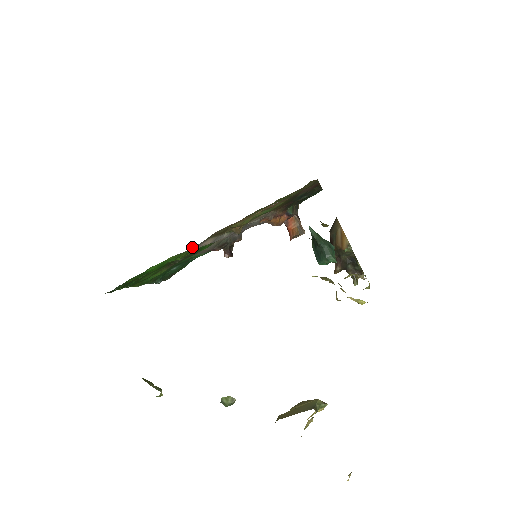
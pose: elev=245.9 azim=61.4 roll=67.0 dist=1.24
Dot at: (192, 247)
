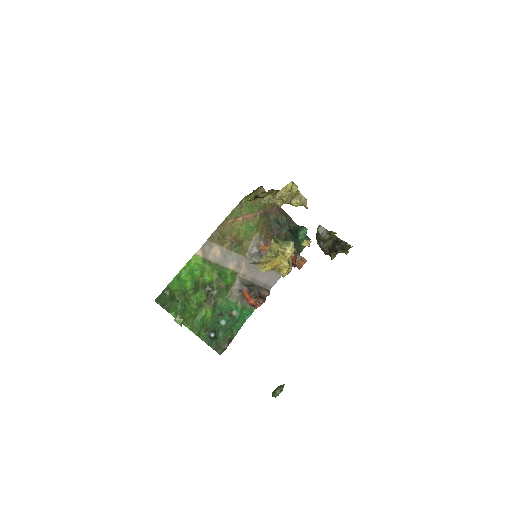
Dot at: (204, 248)
